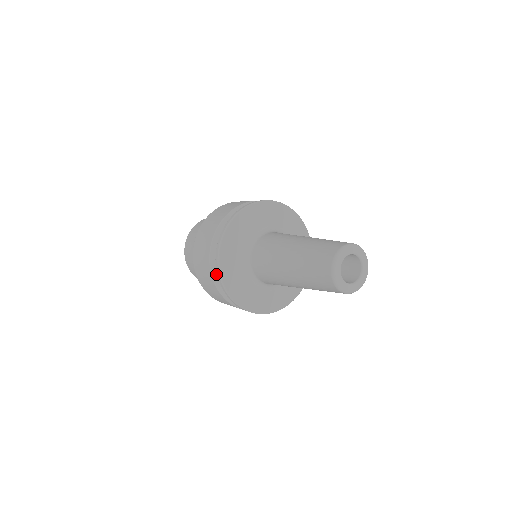
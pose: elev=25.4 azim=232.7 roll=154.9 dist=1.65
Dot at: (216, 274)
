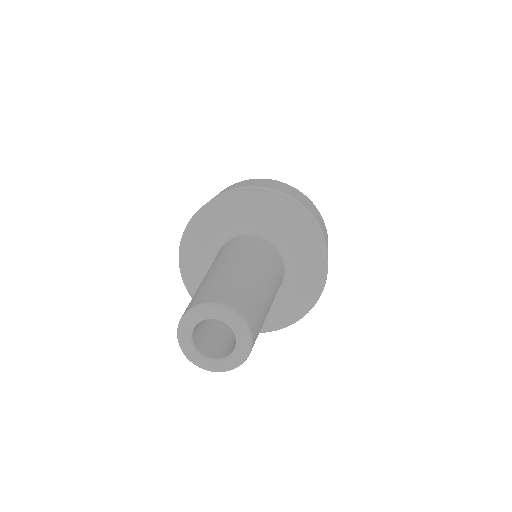
Dot at: occluded
